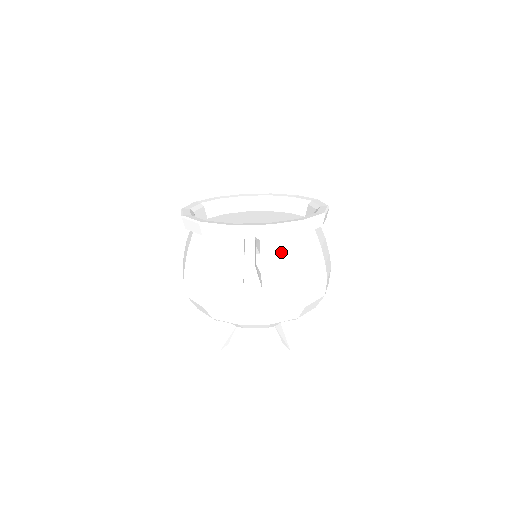
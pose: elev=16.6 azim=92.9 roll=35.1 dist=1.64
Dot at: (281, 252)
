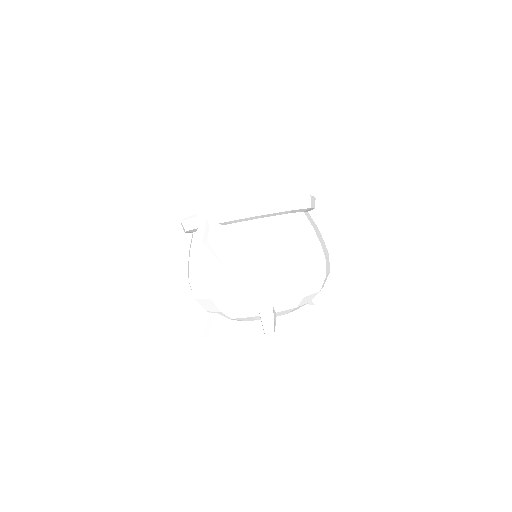
Dot at: (244, 235)
